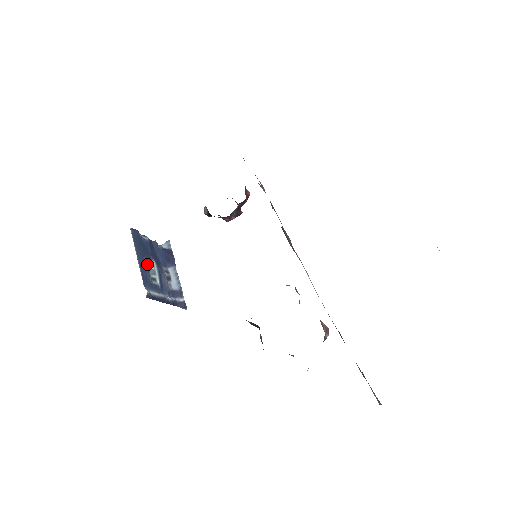
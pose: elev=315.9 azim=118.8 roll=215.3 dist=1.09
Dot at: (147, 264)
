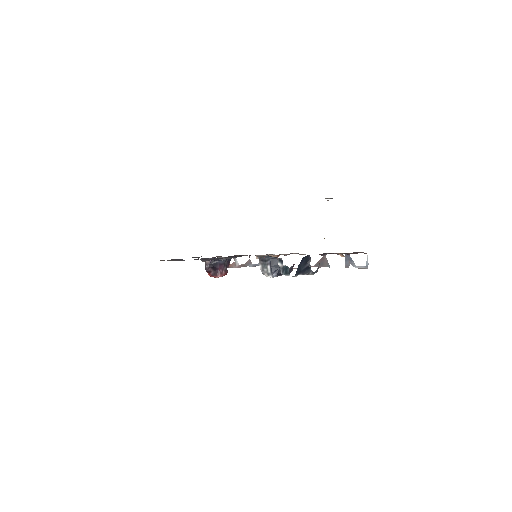
Dot at: occluded
